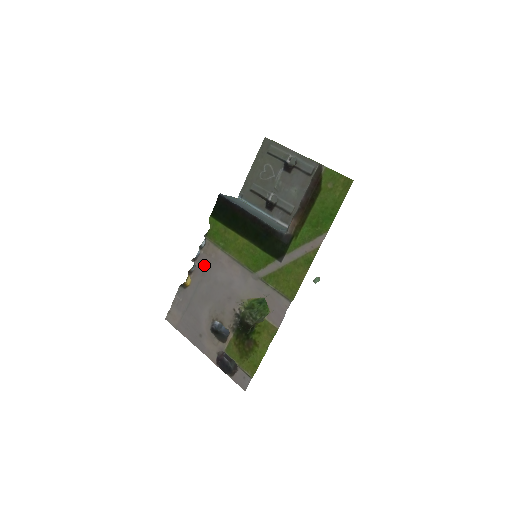
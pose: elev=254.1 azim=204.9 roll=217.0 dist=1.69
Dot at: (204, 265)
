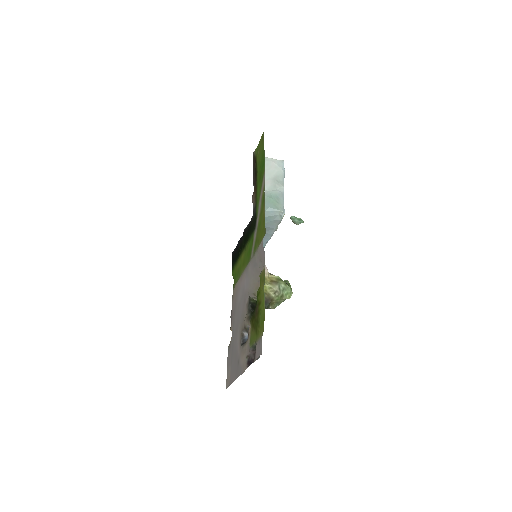
Dot at: (234, 307)
